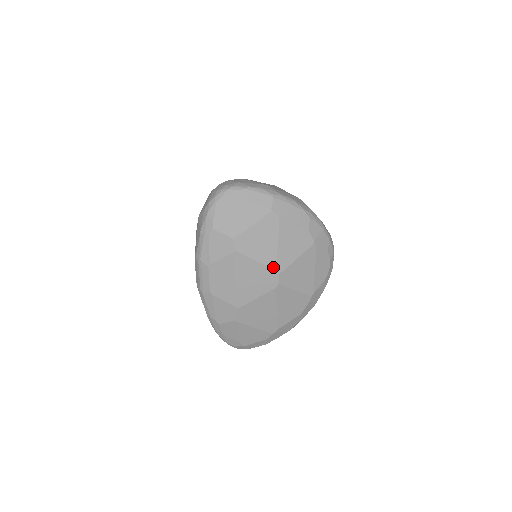
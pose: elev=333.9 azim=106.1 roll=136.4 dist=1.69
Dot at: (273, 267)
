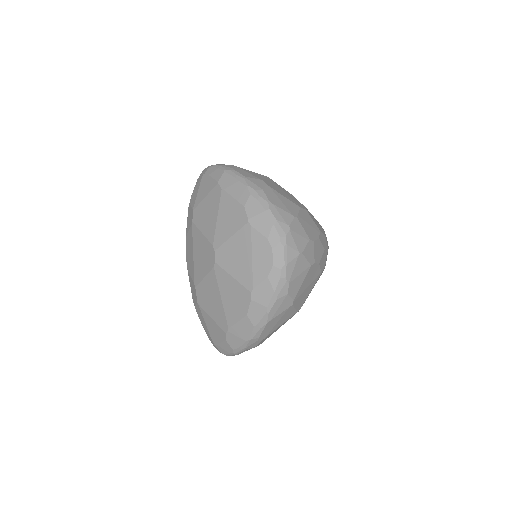
Dot at: (212, 242)
